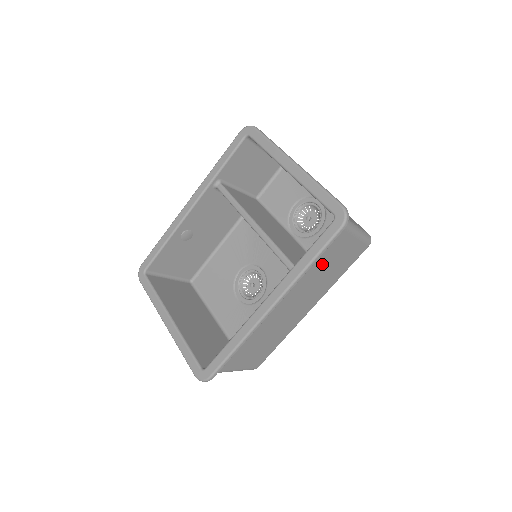
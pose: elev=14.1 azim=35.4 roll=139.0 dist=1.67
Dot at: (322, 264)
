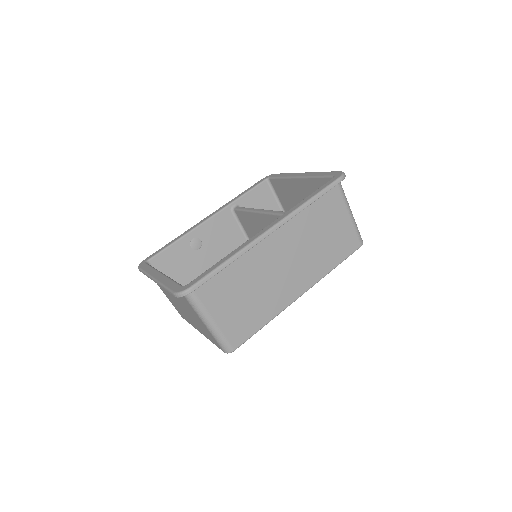
Dot at: (319, 225)
